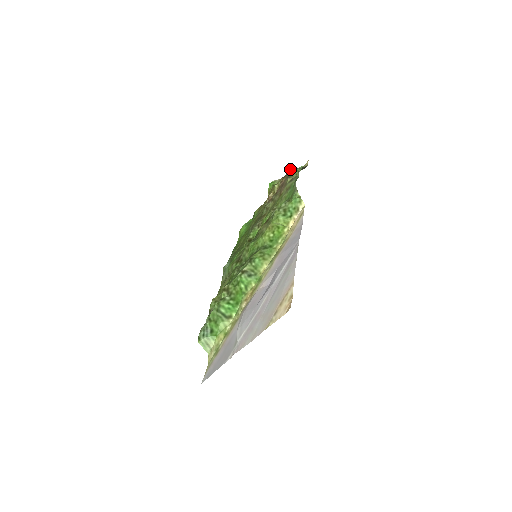
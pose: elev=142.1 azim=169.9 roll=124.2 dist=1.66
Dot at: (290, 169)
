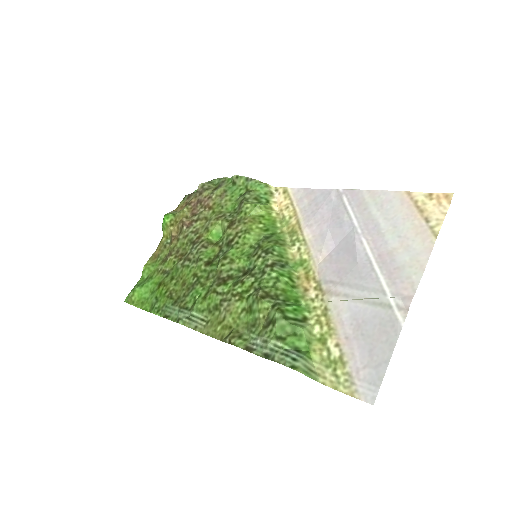
Dot at: (201, 183)
